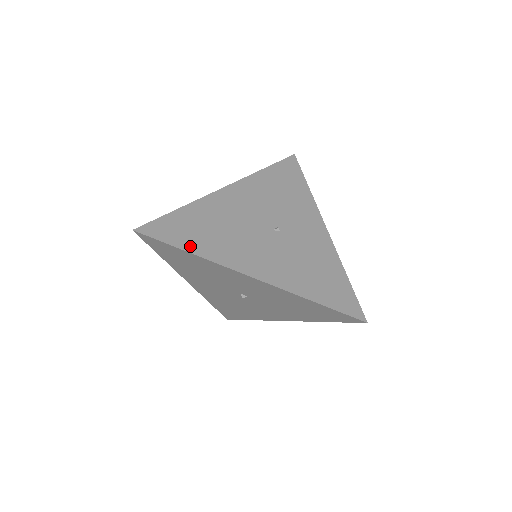
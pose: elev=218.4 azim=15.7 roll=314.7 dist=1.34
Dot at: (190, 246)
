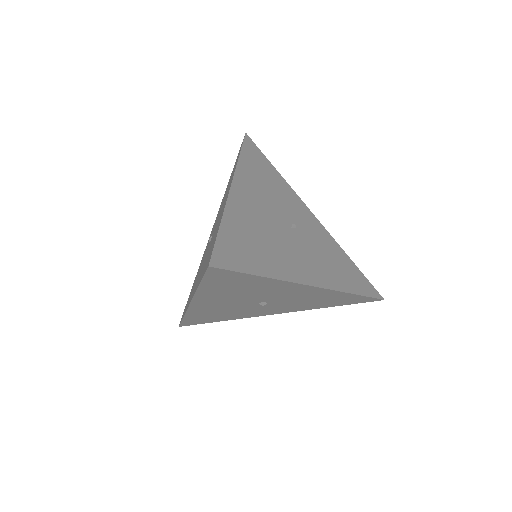
Dot at: (260, 269)
